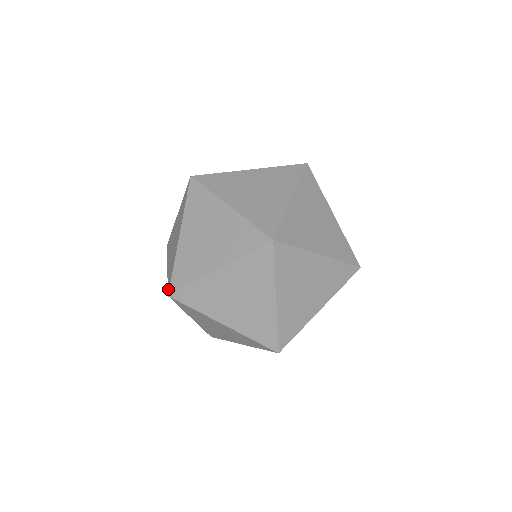
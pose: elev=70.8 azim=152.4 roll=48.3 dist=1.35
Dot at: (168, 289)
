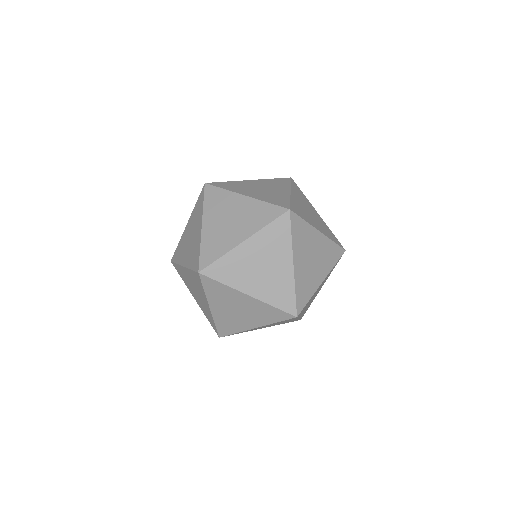
Dot at: (201, 265)
